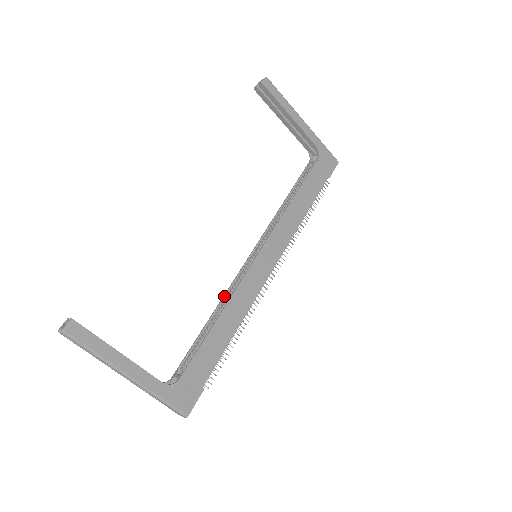
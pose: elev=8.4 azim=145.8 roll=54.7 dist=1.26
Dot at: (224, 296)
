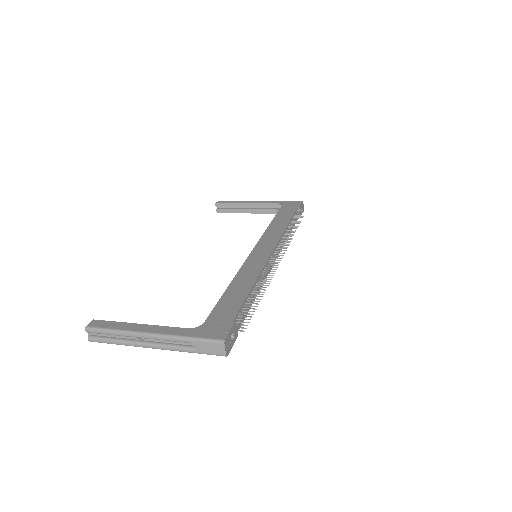
Dot at: occluded
